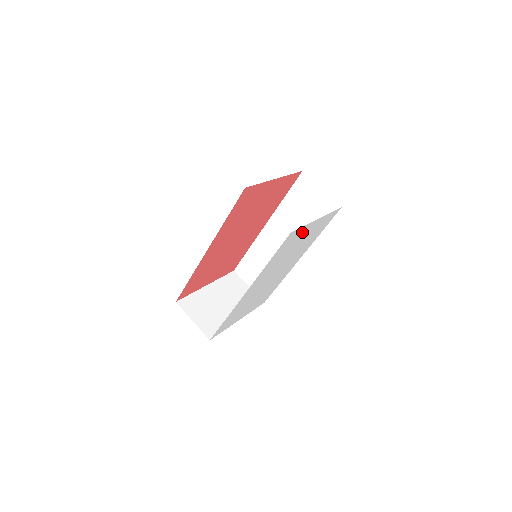
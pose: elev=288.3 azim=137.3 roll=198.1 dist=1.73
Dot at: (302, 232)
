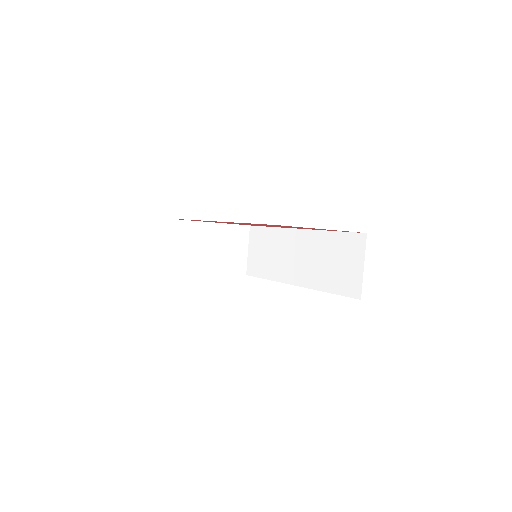
Dot at: occluded
